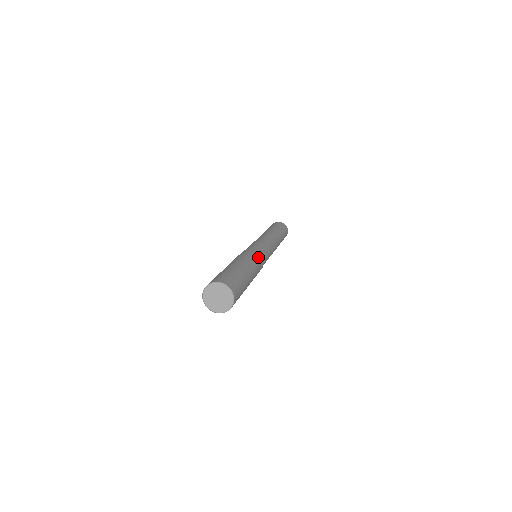
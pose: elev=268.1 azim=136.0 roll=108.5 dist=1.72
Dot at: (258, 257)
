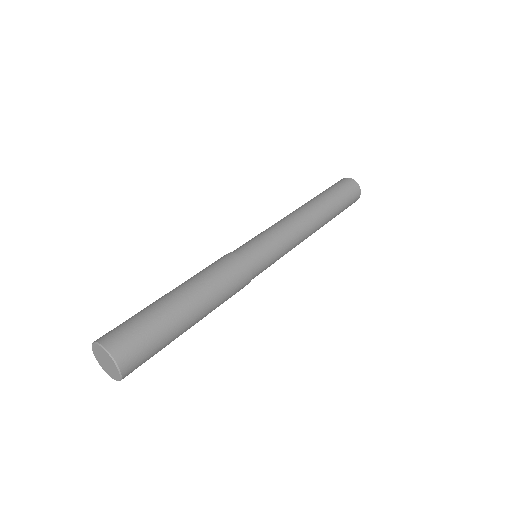
Dot at: (233, 272)
